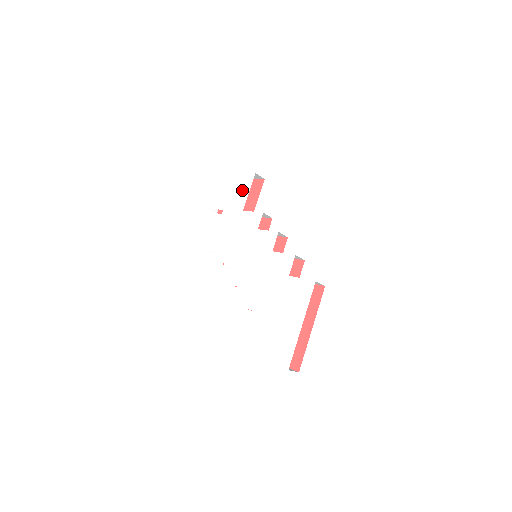
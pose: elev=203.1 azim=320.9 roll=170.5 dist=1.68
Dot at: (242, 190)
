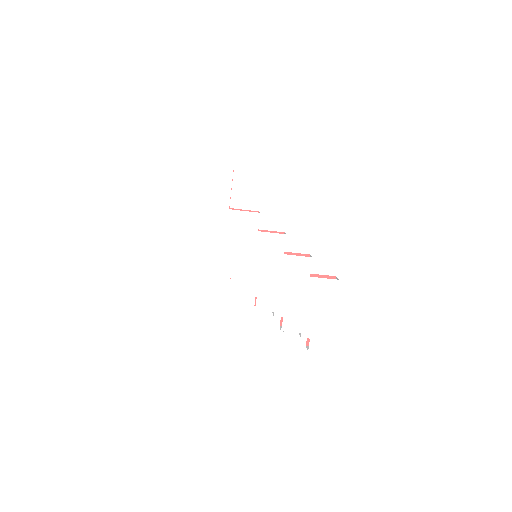
Dot at: (220, 184)
